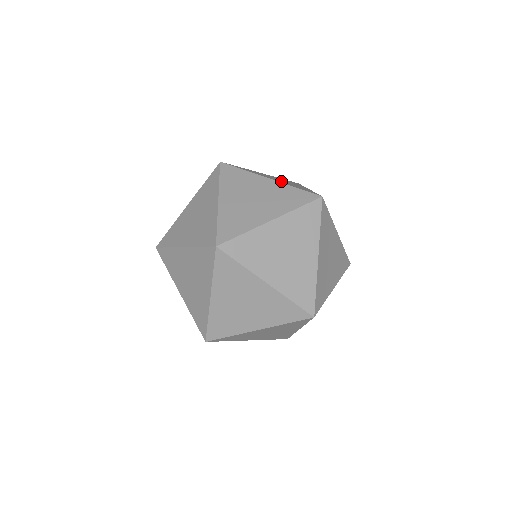
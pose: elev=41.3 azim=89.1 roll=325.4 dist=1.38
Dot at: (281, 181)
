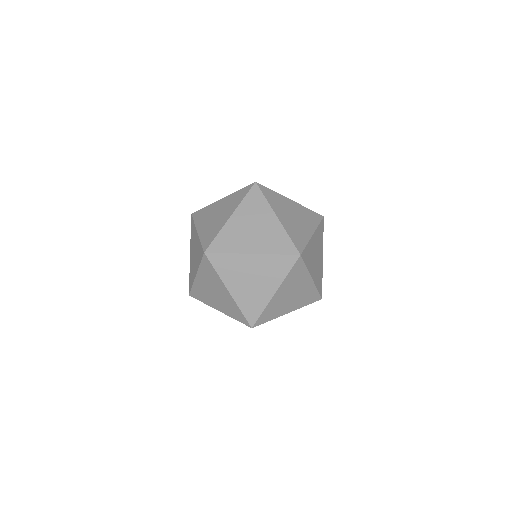
Dot at: occluded
